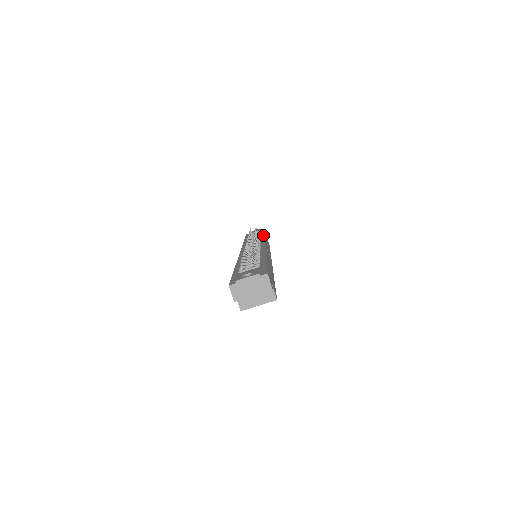
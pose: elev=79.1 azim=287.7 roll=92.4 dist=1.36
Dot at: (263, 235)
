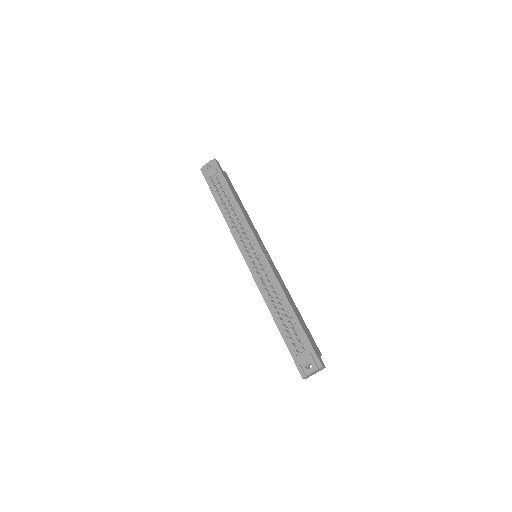
Dot at: (236, 204)
